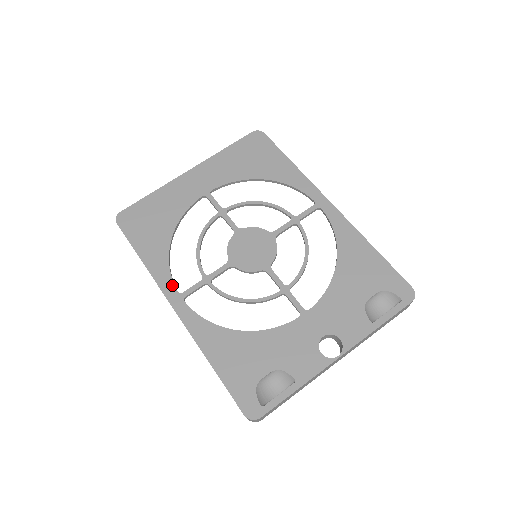
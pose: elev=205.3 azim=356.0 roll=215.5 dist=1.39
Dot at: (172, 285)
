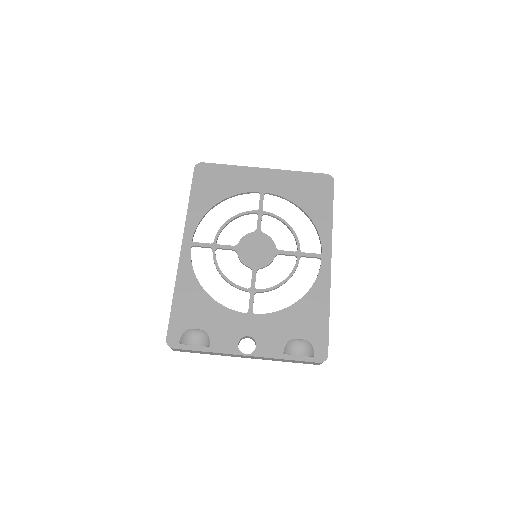
Dot at: (192, 232)
